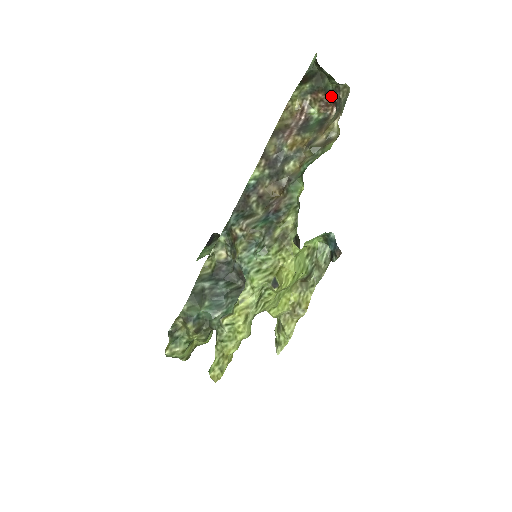
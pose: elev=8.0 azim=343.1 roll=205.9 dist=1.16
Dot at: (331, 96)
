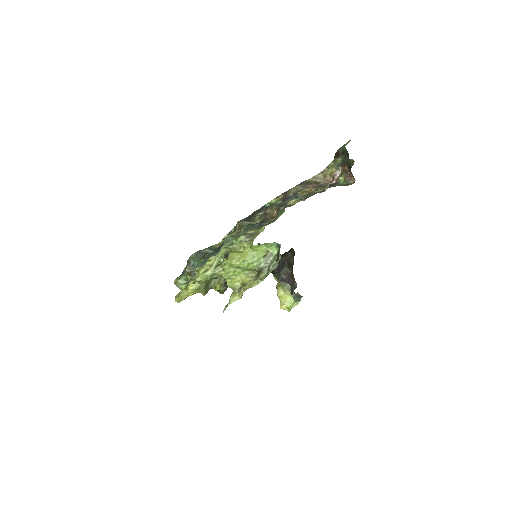
Dot at: occluded
